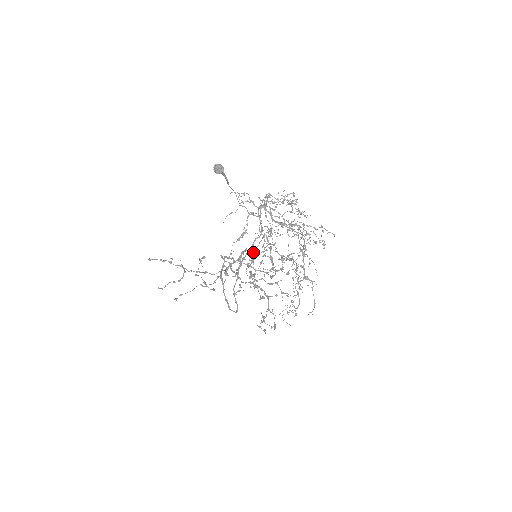
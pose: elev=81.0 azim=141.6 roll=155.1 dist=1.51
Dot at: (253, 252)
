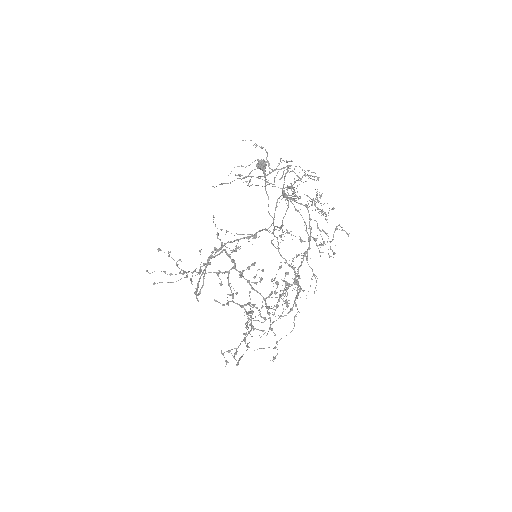
Dot at: occluded
